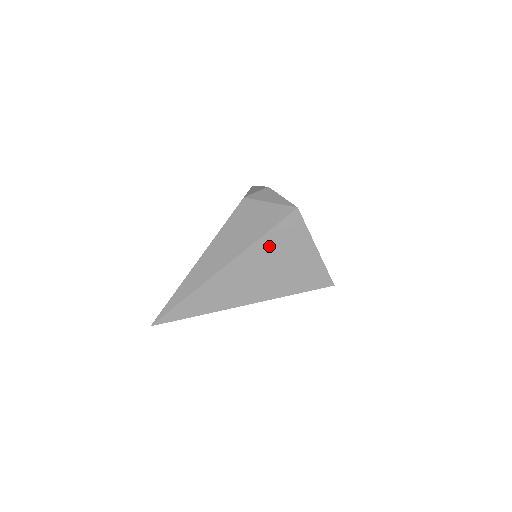
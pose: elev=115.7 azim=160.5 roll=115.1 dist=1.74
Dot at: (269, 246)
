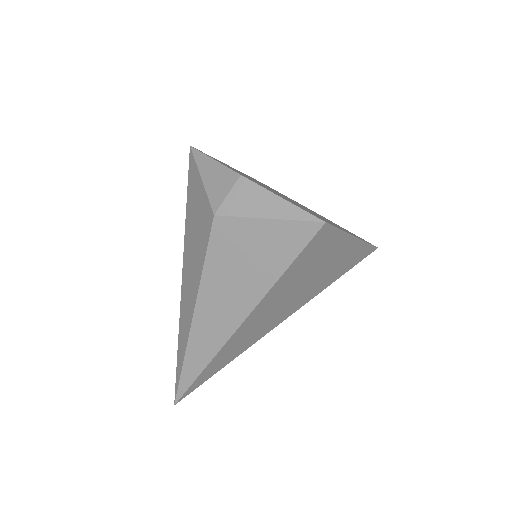
Dot at: (293, 275)
